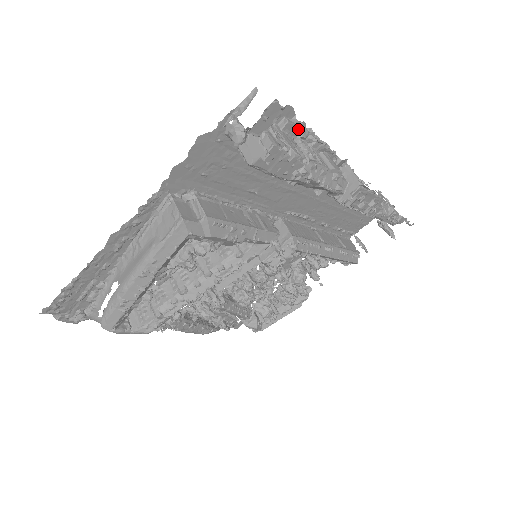
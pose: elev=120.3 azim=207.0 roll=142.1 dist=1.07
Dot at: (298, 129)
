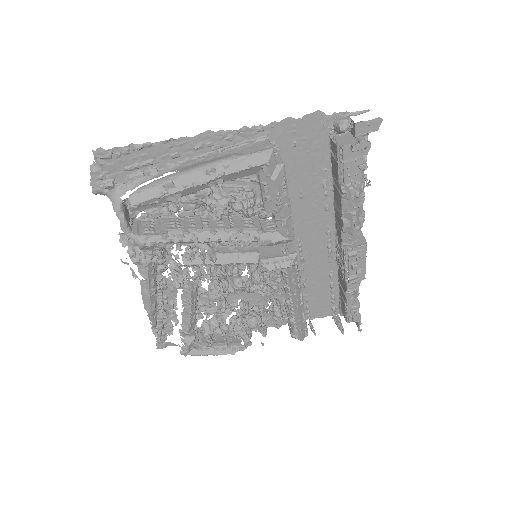
Dot at: occluded
